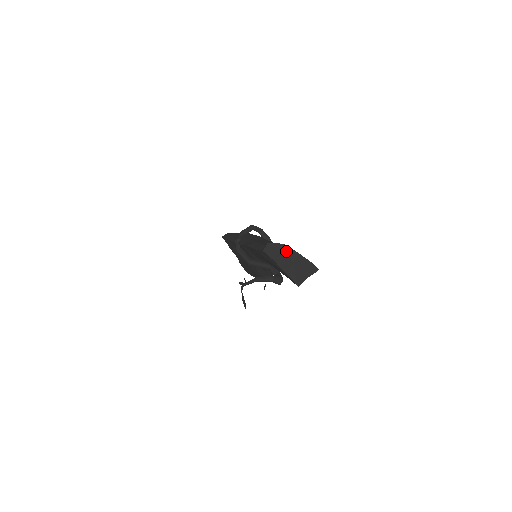
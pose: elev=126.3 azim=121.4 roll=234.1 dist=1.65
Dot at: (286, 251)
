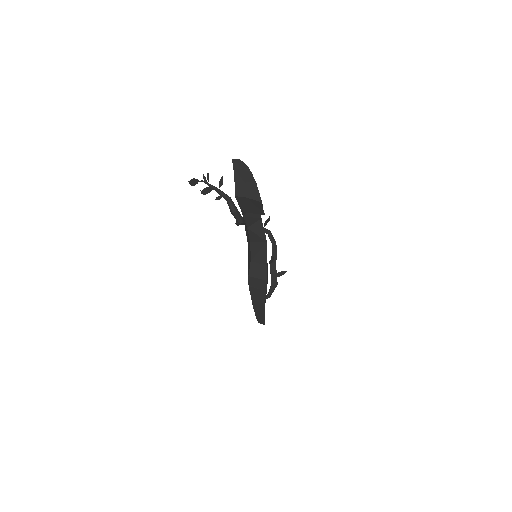
Dot at: (248, 173)
